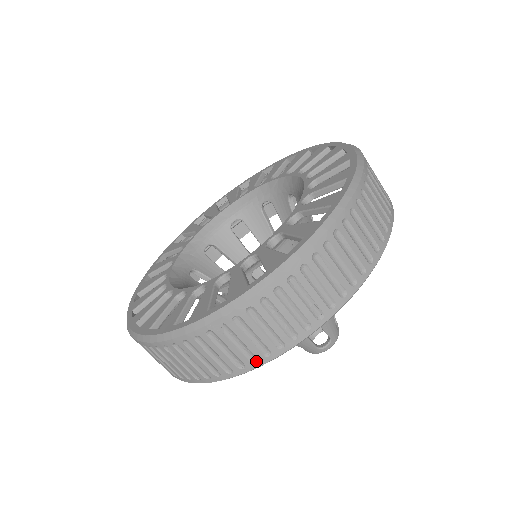
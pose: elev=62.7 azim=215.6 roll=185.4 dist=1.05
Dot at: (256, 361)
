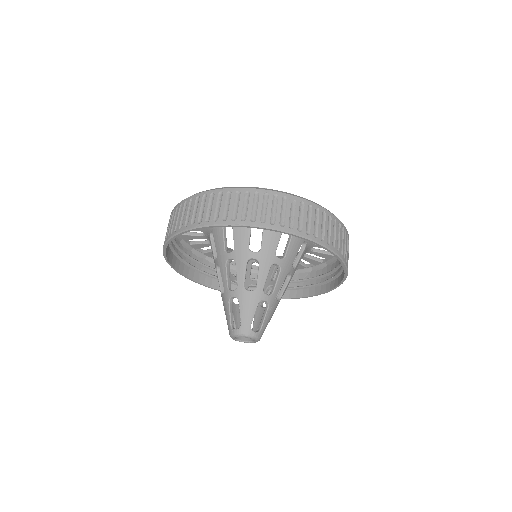
Dot at: (291, 229)
